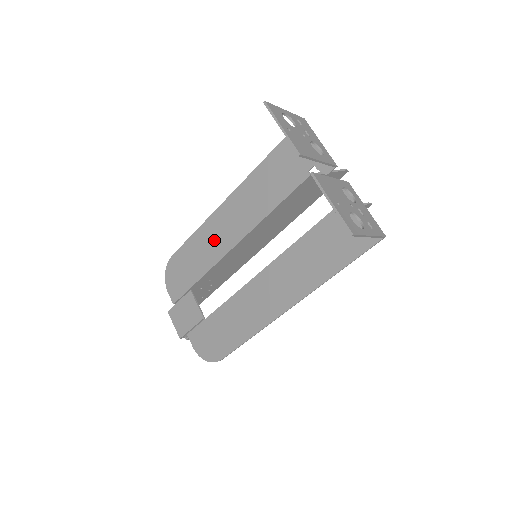
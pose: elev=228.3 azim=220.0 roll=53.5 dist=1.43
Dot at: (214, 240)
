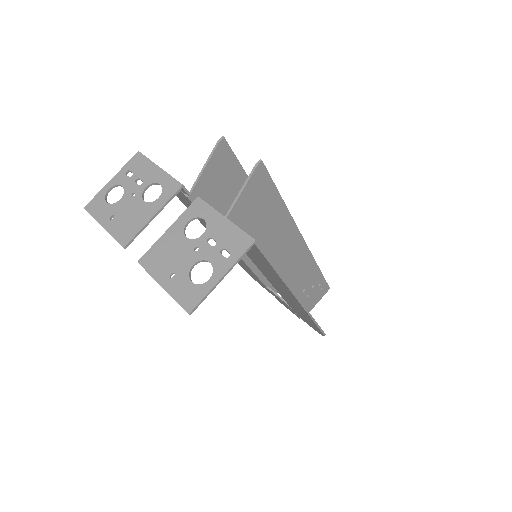
Dot at: occluded
